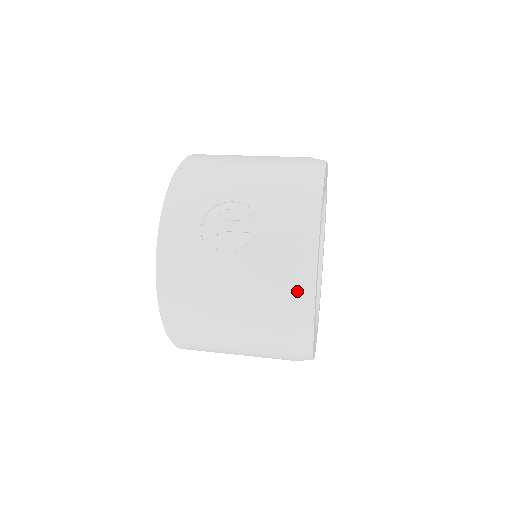
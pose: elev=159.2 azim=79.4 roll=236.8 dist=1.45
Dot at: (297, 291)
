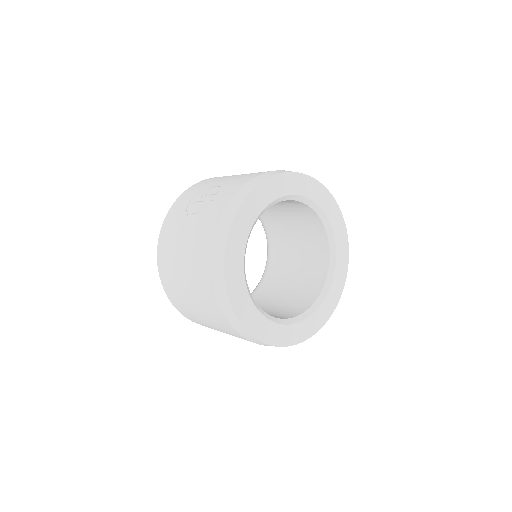
Dot at: (216, 238)
